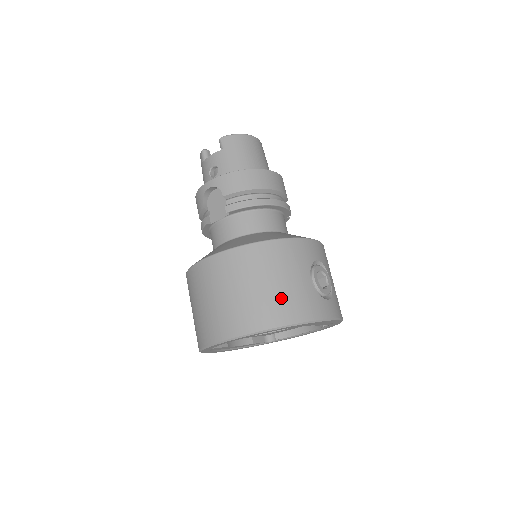
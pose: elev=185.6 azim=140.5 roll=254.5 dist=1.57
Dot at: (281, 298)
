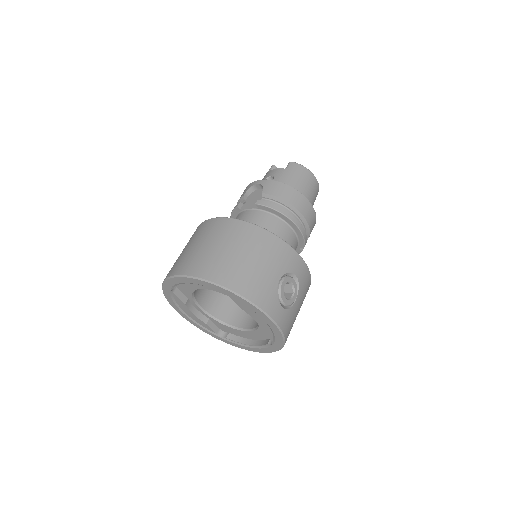
Dot at: (246, 272)
